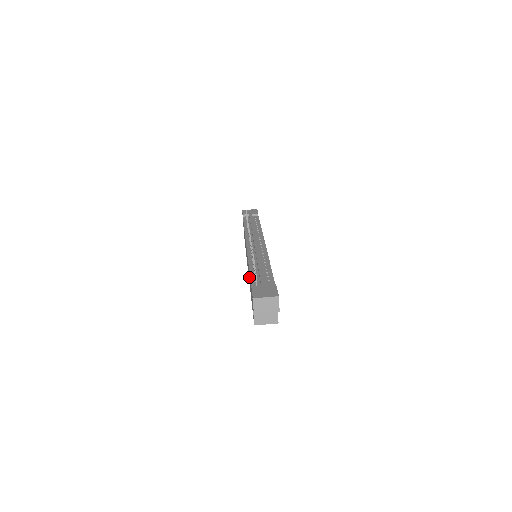
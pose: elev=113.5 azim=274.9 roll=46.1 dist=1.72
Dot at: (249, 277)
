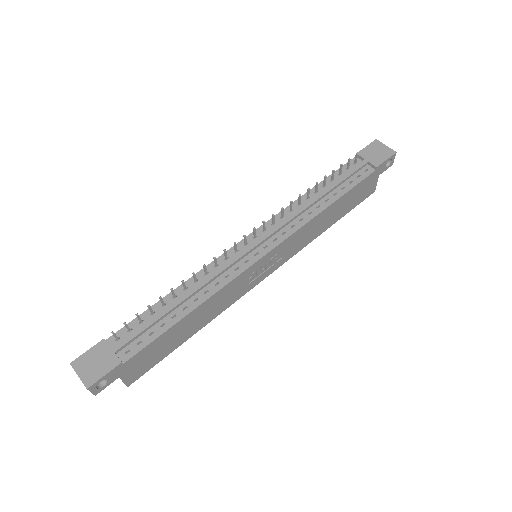
Dot at: occluded
